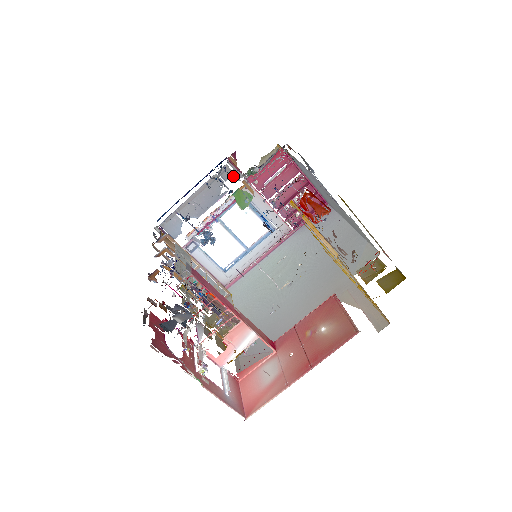
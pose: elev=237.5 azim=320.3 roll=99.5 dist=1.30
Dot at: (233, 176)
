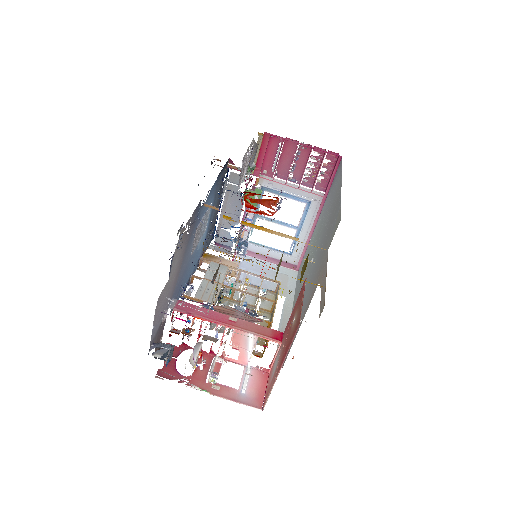
Dot at: occluded
